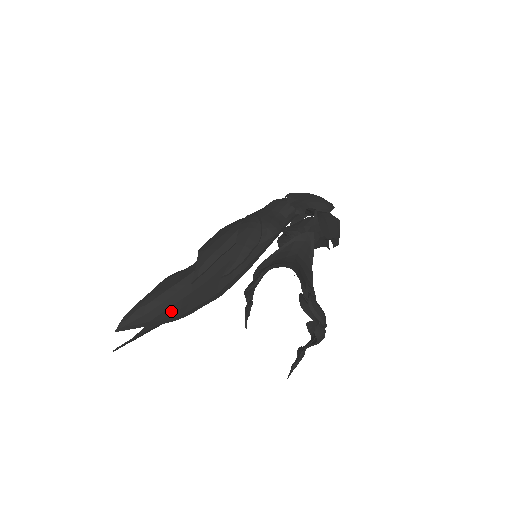
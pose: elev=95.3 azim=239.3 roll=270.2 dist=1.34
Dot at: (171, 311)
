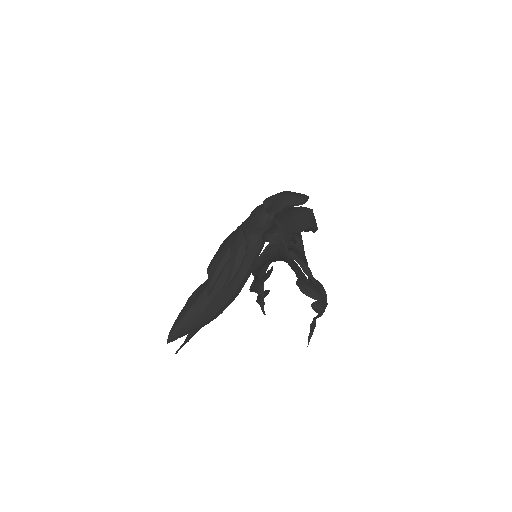
Dot at: (201, 318)
